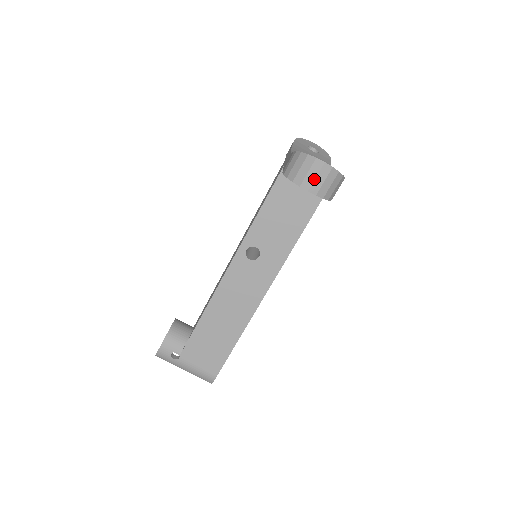
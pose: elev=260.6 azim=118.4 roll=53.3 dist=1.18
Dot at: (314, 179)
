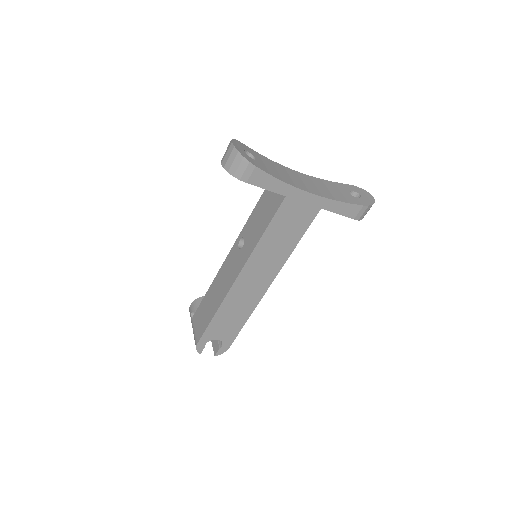
Dot at: (225, 155)
